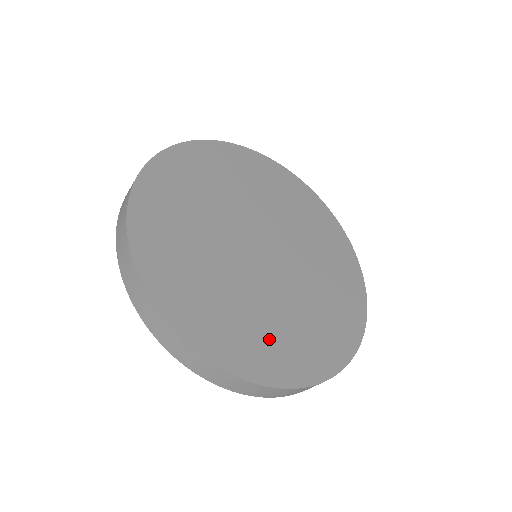
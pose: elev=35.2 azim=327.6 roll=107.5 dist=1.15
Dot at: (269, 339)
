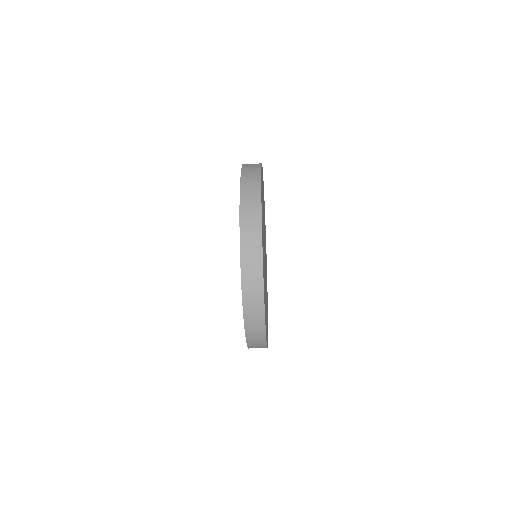
Dot at: occluded
